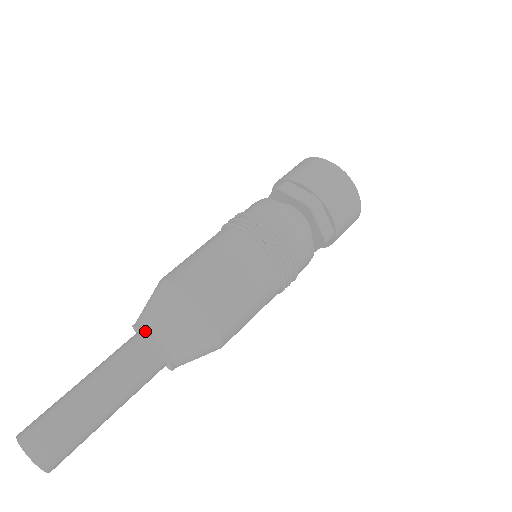
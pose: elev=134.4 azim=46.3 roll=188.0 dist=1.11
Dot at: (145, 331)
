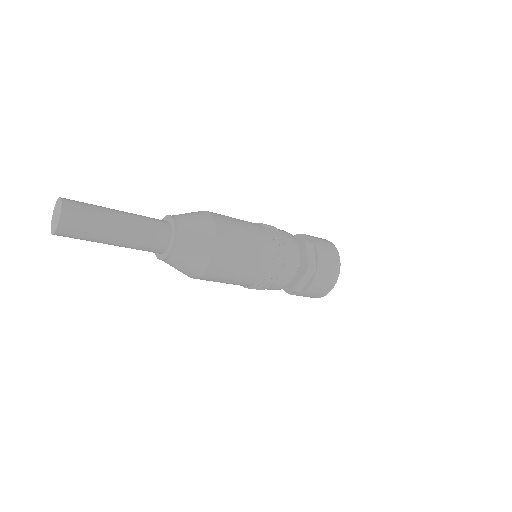
Dot at: occluded
